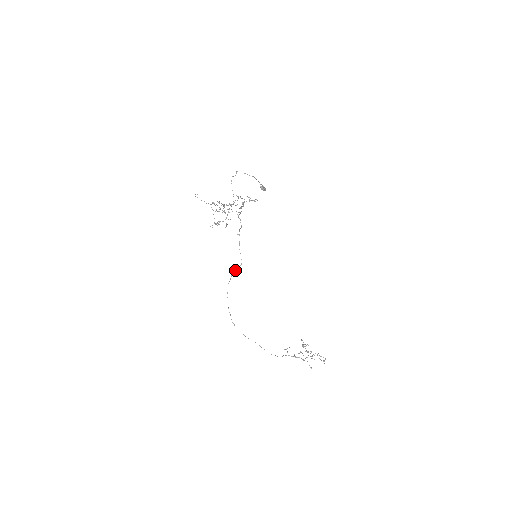
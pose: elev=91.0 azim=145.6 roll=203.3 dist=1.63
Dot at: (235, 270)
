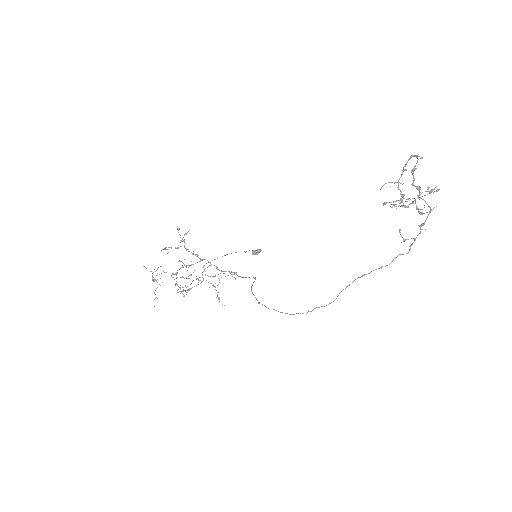
Dot at: (251, 288)
